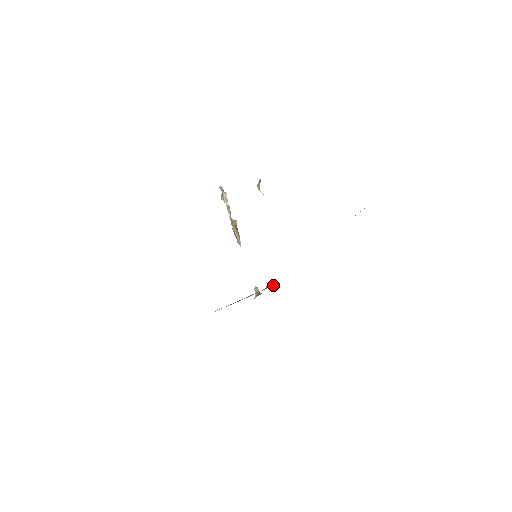
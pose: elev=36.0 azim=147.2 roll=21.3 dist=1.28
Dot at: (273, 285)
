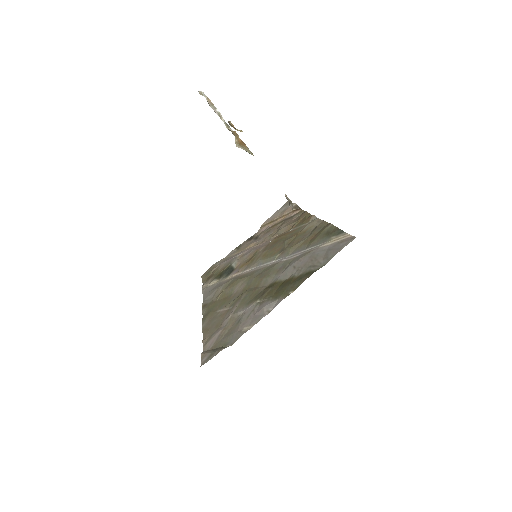
Dot at: (297, 208)
